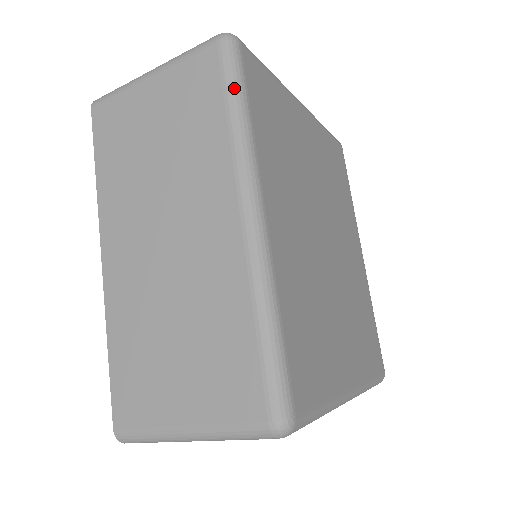
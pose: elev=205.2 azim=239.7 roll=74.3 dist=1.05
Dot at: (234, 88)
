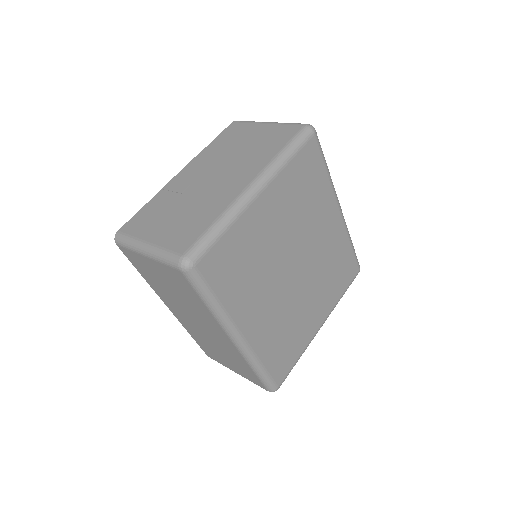
Dot at: (203, 294)
